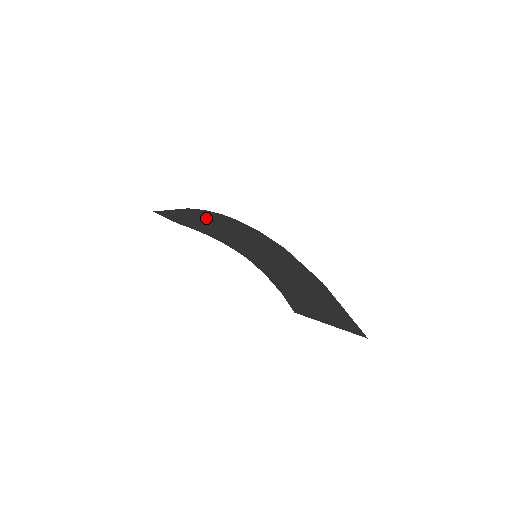
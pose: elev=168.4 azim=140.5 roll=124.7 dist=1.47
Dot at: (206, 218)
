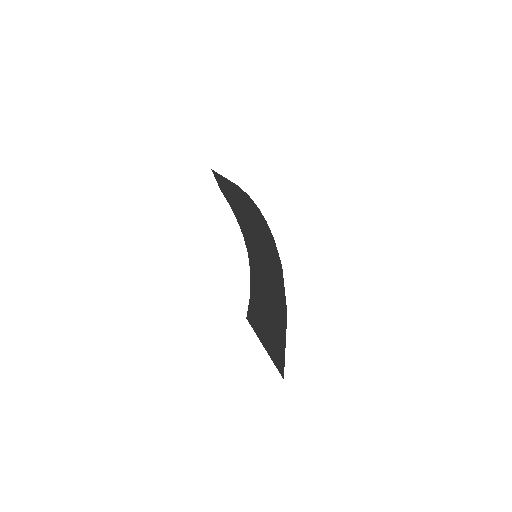
Dot at: (245, 202)
